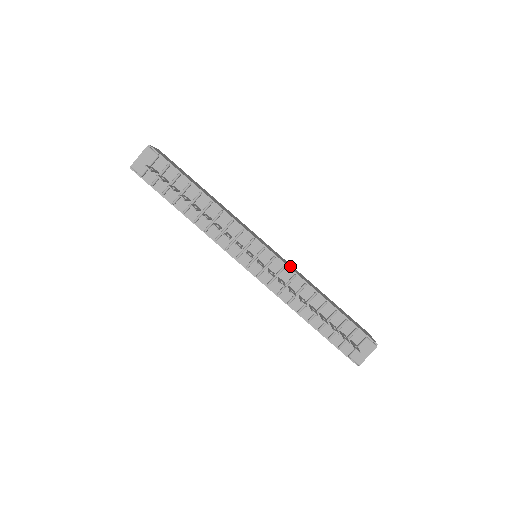
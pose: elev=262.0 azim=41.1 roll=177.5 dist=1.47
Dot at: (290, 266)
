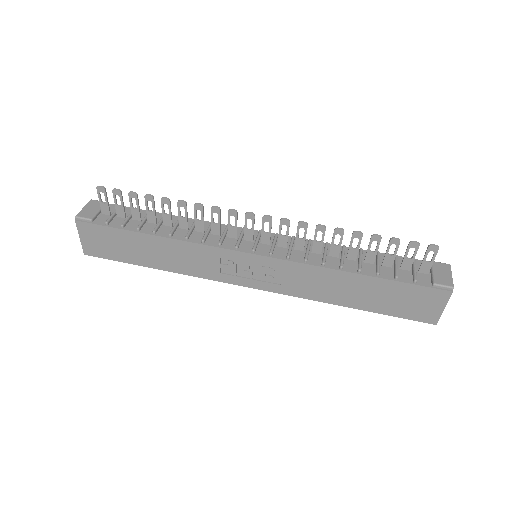
Dot at: occluded
